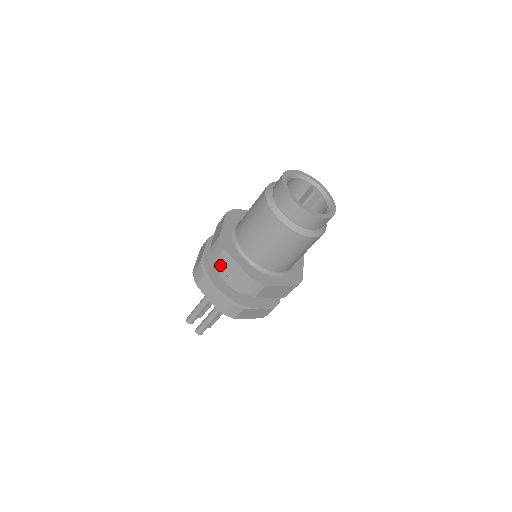
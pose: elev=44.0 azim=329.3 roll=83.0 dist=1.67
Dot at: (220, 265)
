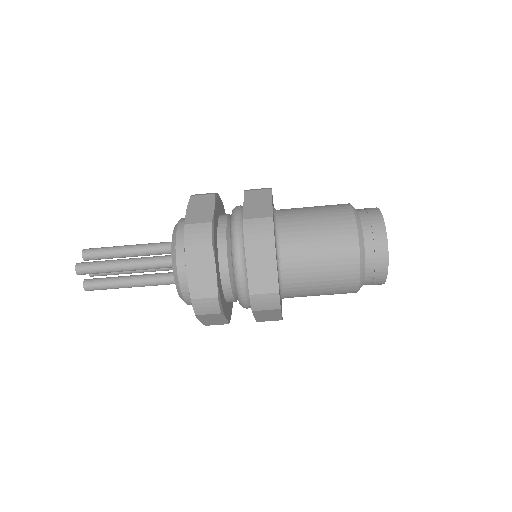
Dot at: (248, 195)
